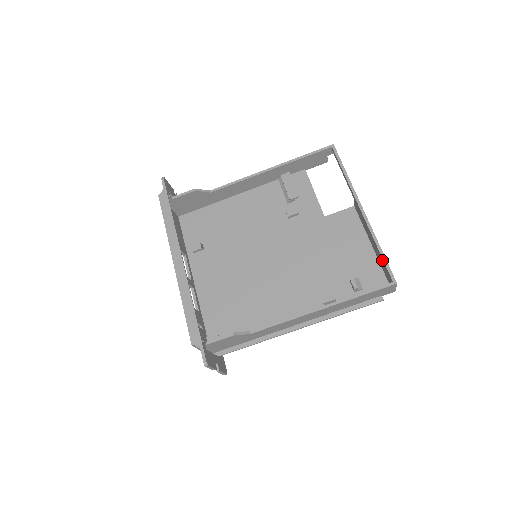
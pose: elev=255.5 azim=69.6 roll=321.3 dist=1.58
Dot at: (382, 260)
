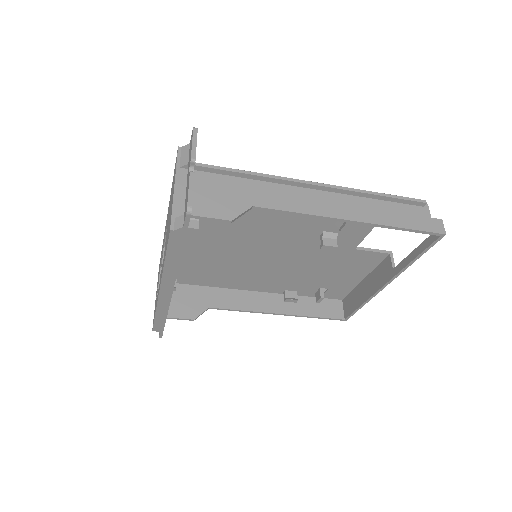
Dot at: (355, 307)
